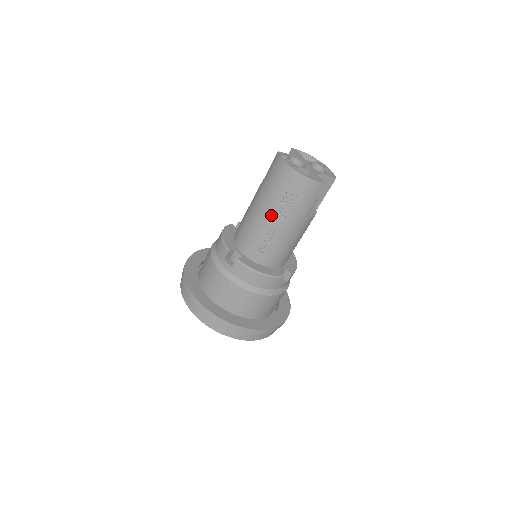
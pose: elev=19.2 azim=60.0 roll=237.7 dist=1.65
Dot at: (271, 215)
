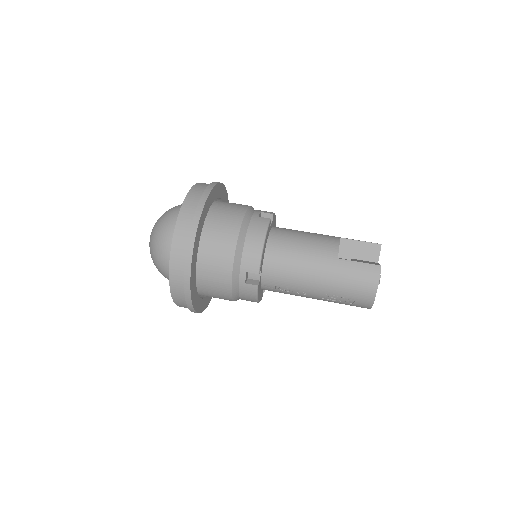
Dot at: (319, 291)
